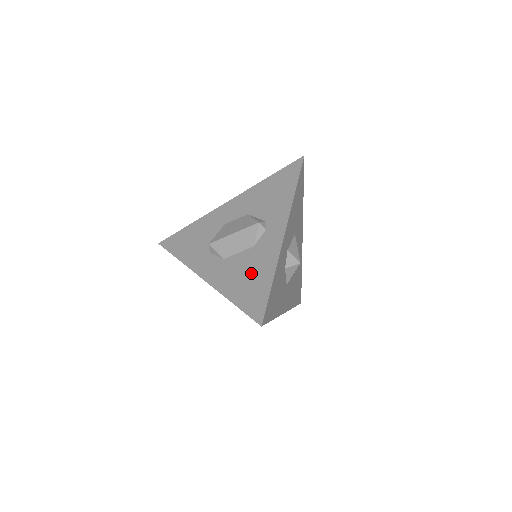
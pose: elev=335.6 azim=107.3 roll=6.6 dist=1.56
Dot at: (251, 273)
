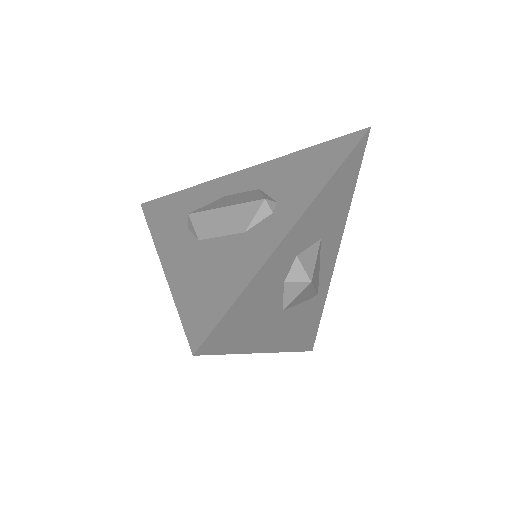
Dot at: (222, 268)
